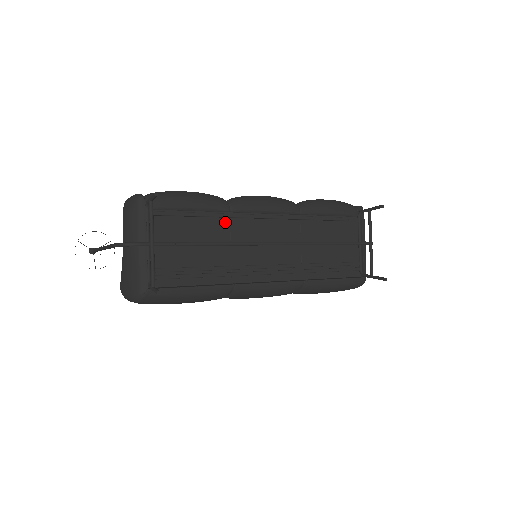
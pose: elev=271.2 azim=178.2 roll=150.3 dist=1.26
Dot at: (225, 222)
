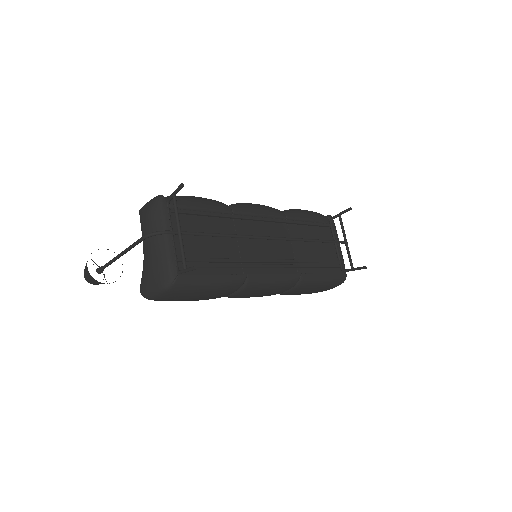
Dot at: (230, 222)
